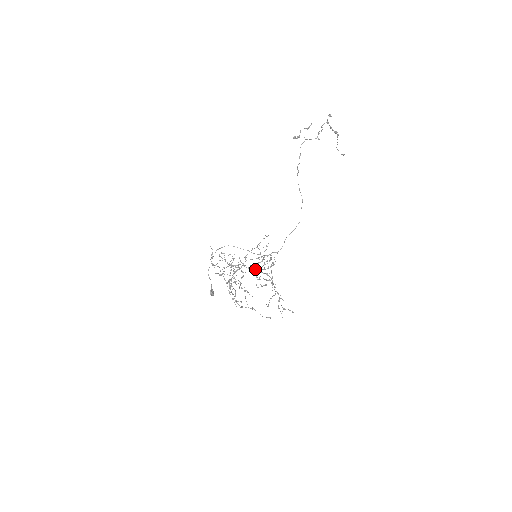
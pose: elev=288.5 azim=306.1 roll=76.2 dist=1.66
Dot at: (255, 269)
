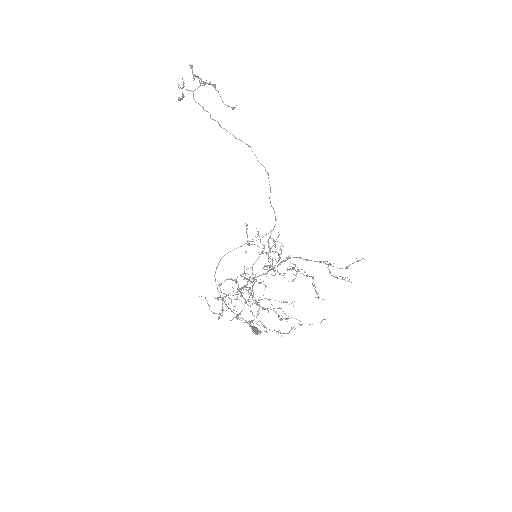
Dot at: (269, 268)
